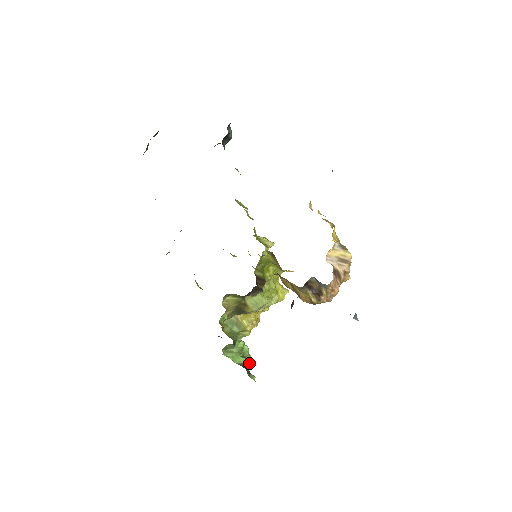
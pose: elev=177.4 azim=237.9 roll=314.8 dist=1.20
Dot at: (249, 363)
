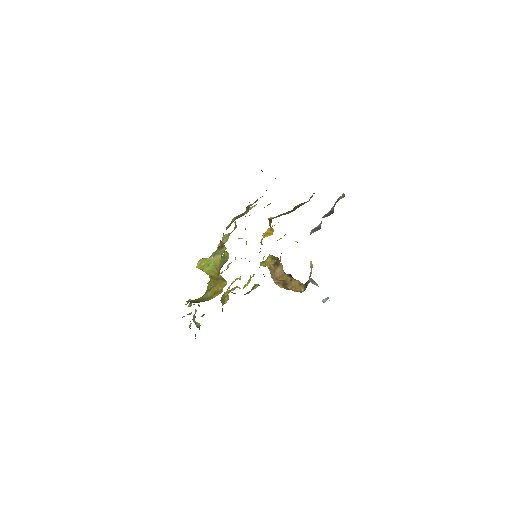
Dot at: occluded
